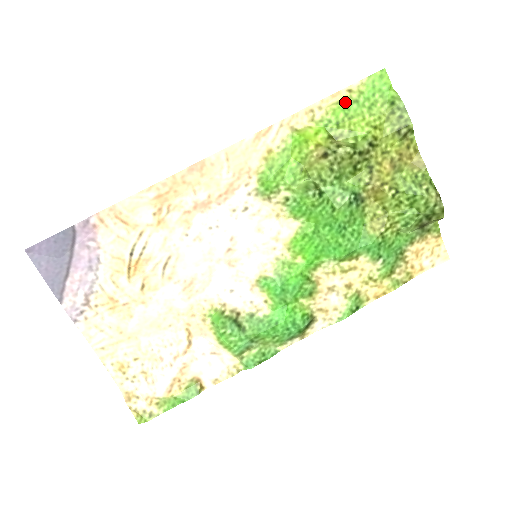
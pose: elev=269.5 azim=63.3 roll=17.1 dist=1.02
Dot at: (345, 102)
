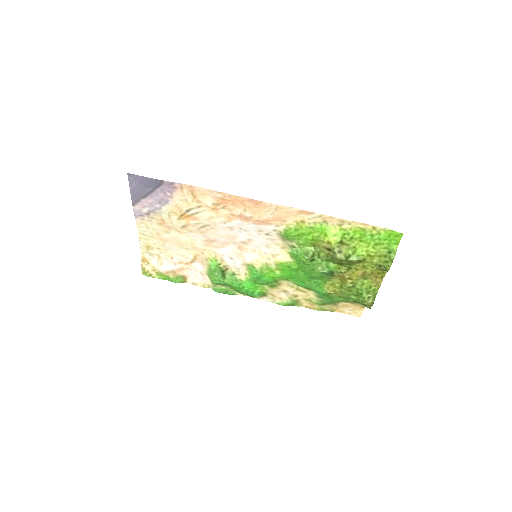
Dot at: (366, 231)
